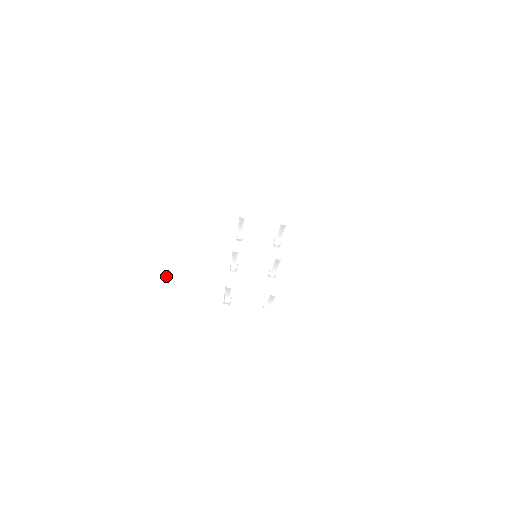
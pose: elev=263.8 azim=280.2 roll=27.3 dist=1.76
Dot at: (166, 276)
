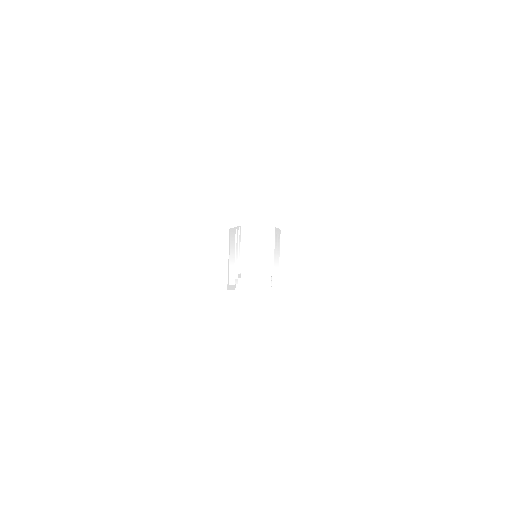
Dot at: (163, 283)
